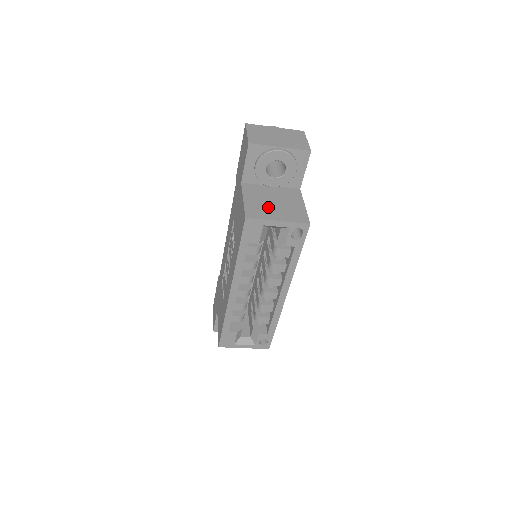
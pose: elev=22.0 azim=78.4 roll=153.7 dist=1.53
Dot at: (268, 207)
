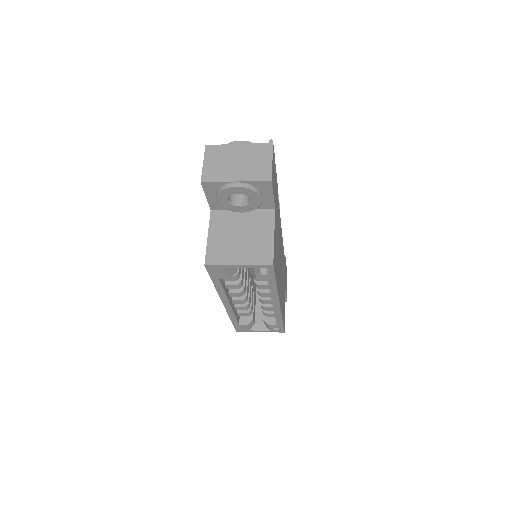
Dot at: (232, 245)
